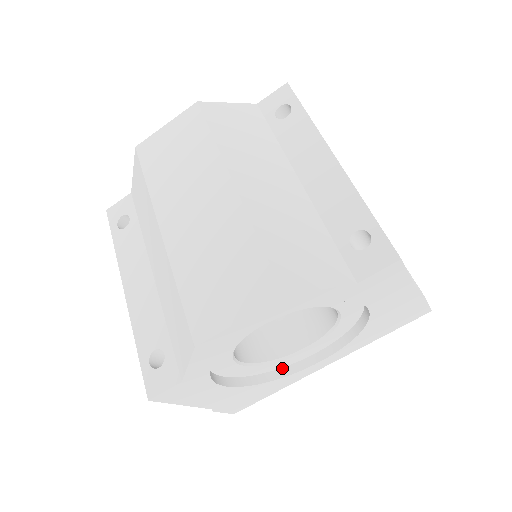
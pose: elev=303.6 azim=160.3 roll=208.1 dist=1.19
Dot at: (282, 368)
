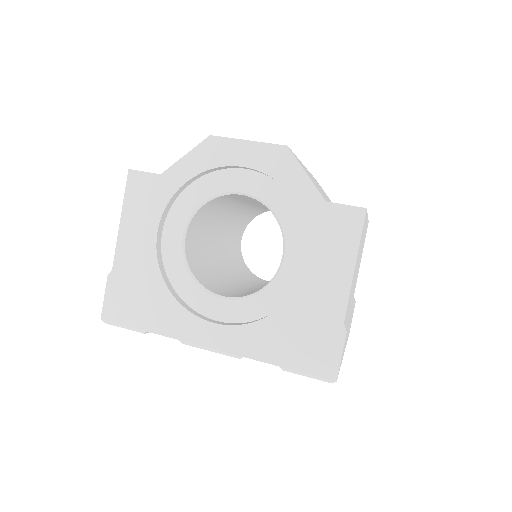
Dot at: (186, 303)
